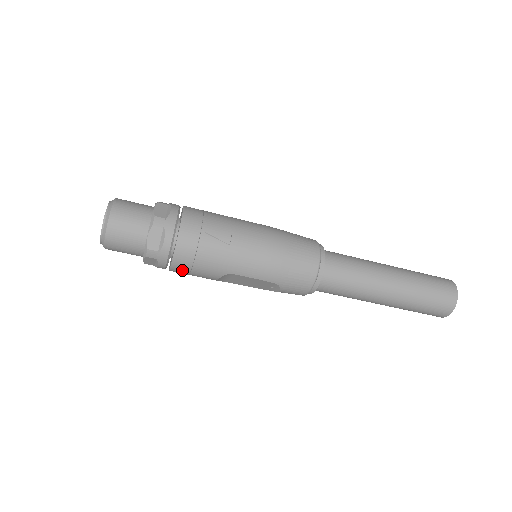
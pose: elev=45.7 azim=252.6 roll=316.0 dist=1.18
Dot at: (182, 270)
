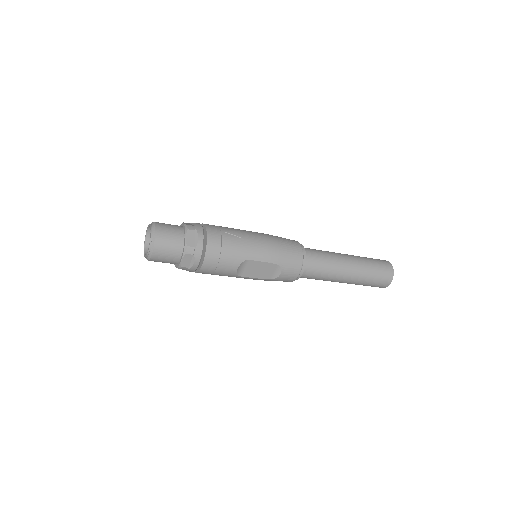
Dot at: (212, 263)
